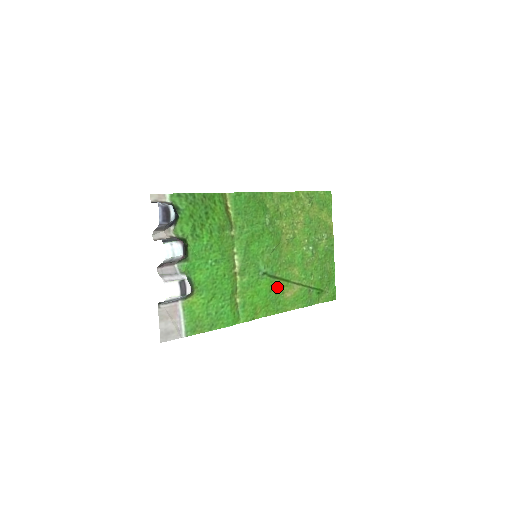
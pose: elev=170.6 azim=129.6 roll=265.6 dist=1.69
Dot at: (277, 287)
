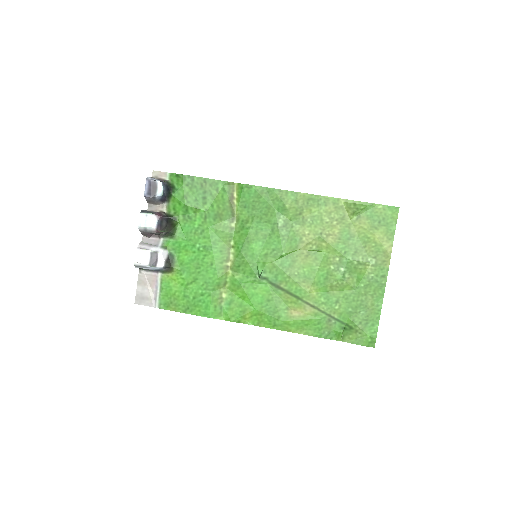
Dot at: (280, 299)
